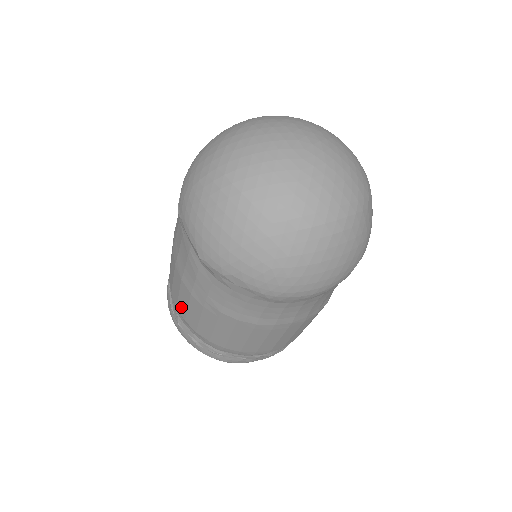
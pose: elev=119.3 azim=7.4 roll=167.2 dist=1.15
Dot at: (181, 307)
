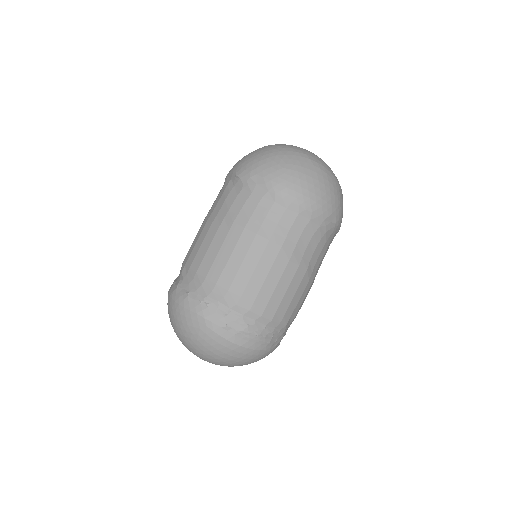
Dot at: (192, 255)
